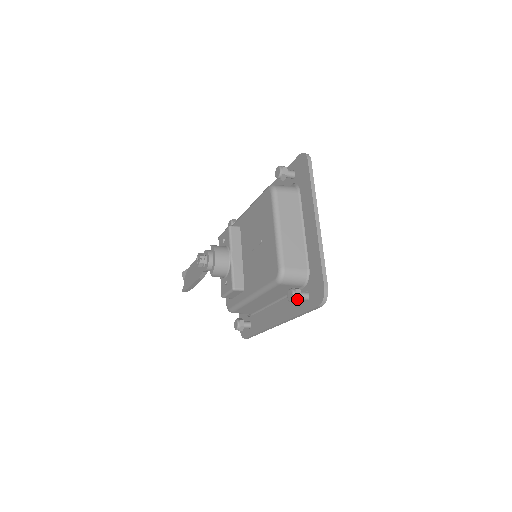
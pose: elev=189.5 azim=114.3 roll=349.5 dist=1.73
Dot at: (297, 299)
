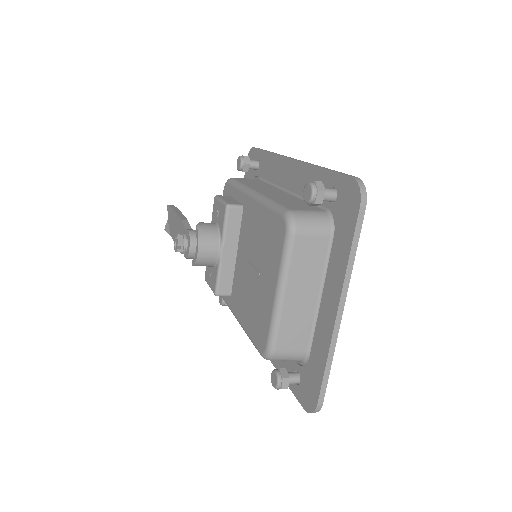
Dot at: occluded
